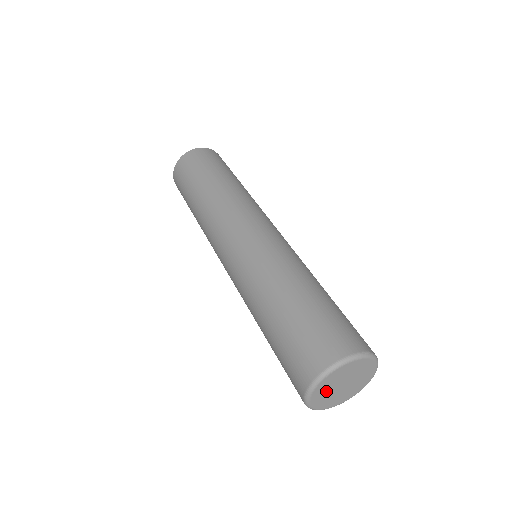
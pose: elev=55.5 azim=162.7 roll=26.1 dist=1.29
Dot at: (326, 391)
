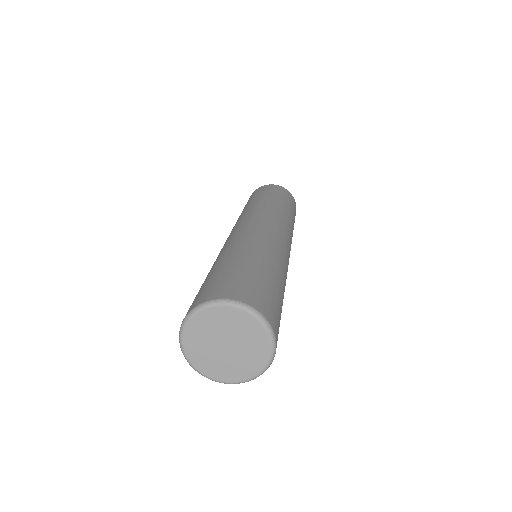
Dot at: (215, 326)
